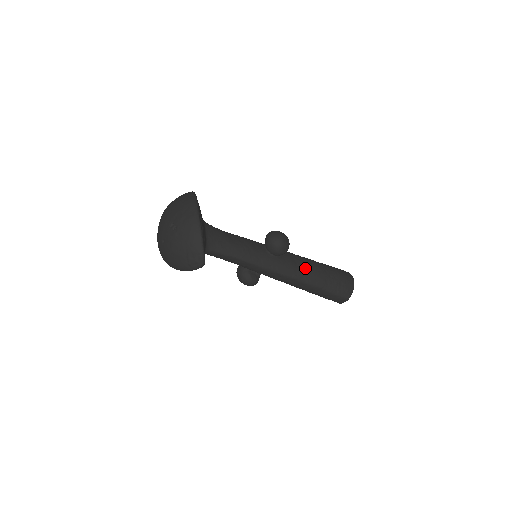
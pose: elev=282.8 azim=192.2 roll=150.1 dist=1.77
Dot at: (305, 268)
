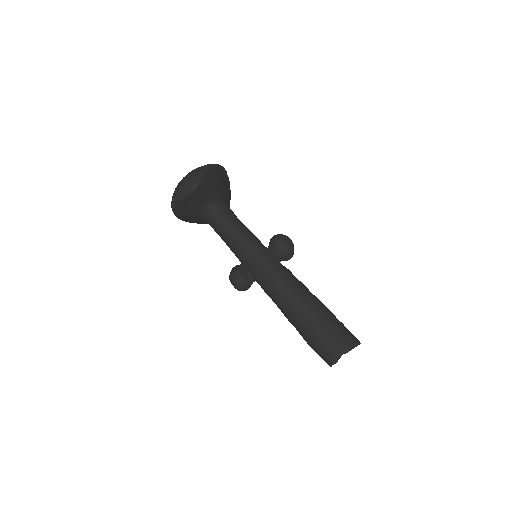
Dot at: (301, 287)
